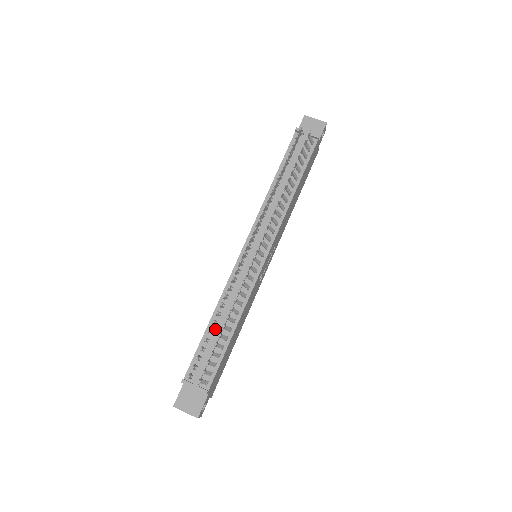
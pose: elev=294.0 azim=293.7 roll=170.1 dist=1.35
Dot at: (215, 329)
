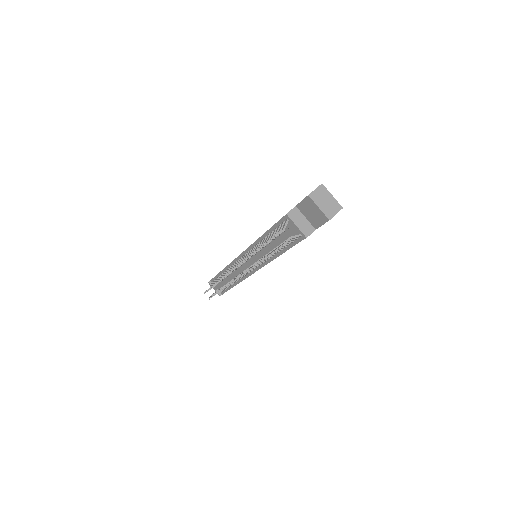
Dot at: occluded
